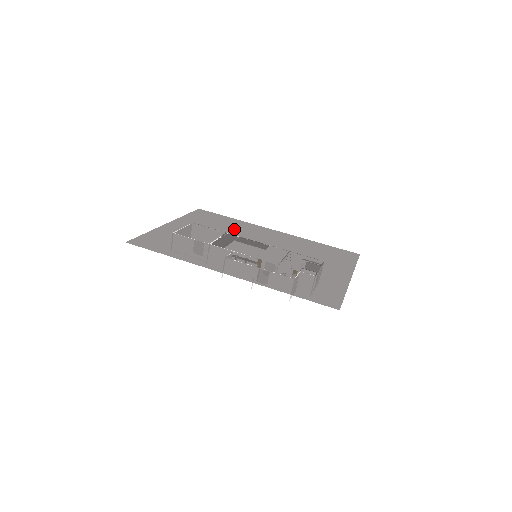
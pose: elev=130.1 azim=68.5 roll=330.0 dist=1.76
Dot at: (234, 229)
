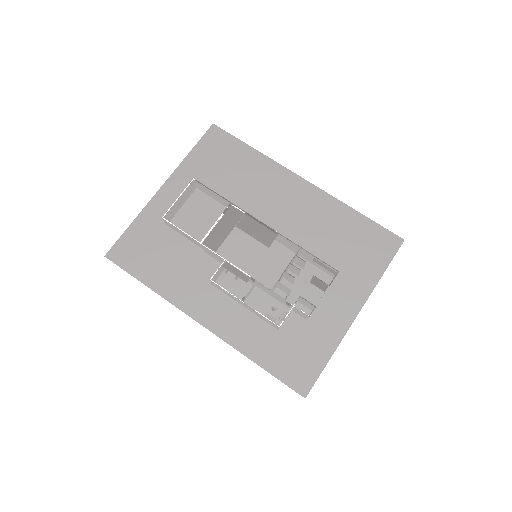
Dot at: (244, 188)
